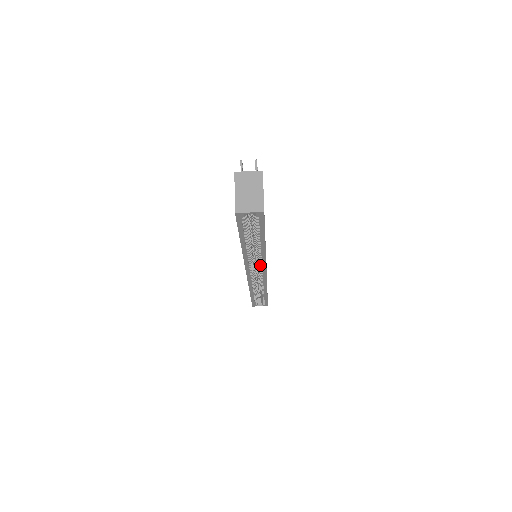
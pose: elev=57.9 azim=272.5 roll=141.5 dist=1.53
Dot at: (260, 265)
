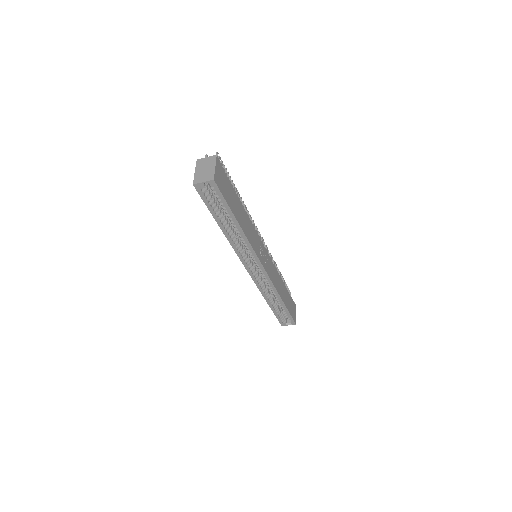
Dot at: (252, 256)
